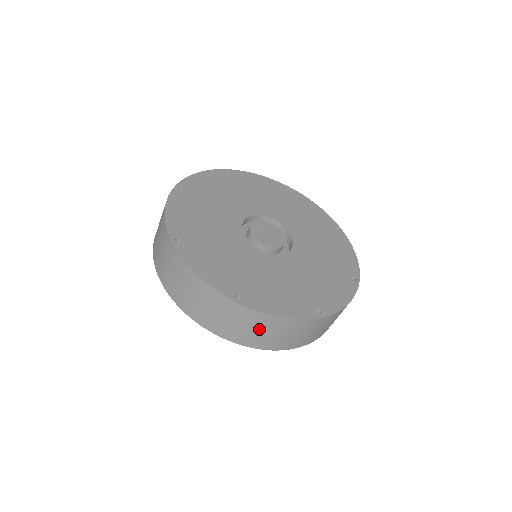
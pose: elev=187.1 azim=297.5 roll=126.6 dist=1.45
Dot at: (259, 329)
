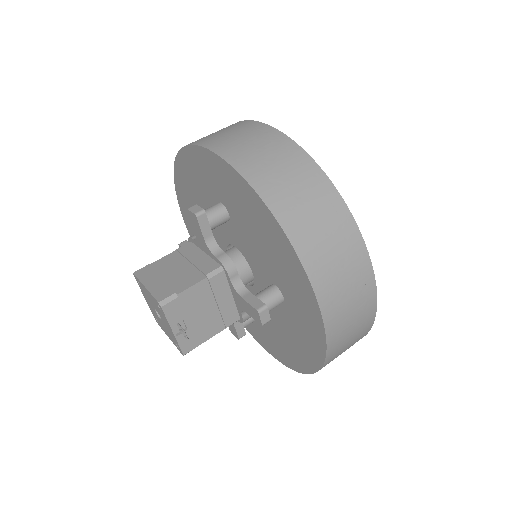
Dot at: (345, 266)
